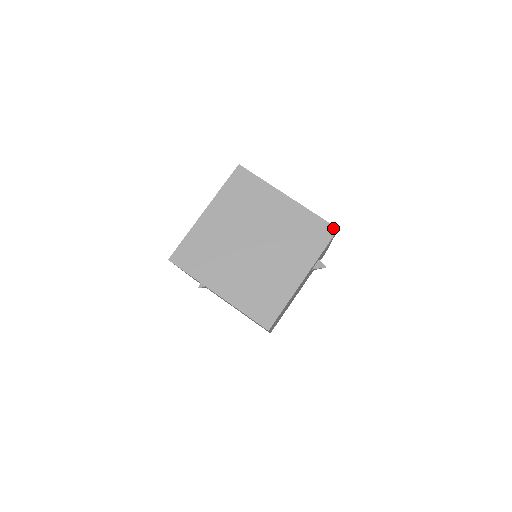
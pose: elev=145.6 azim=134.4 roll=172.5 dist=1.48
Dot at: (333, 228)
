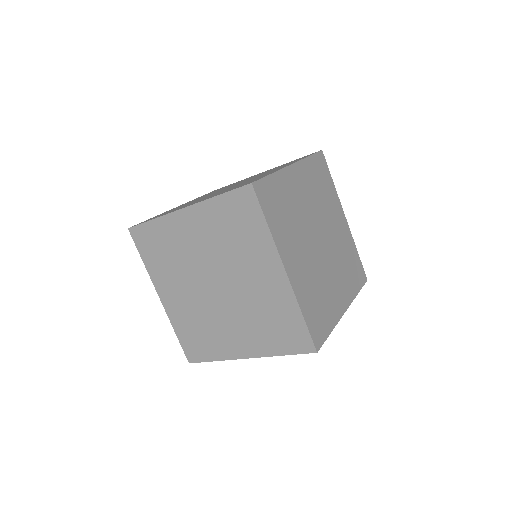
Dot at: (312, 347)
